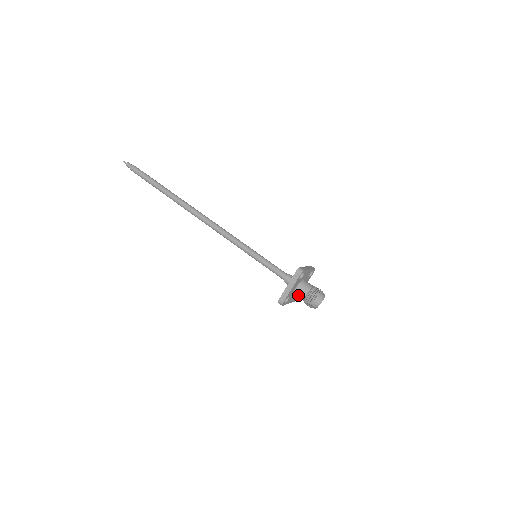
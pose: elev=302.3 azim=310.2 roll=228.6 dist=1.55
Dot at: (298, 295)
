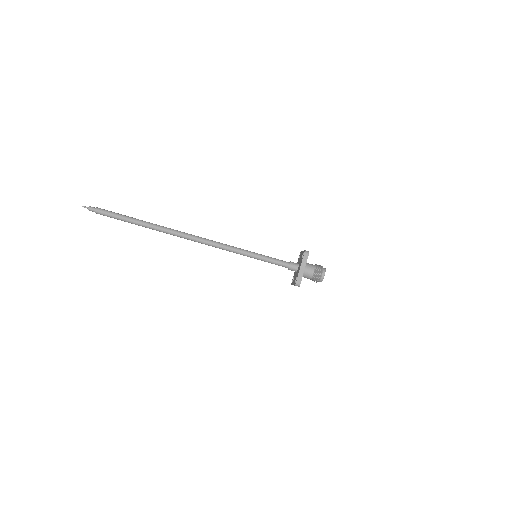
Dot at: occluded
